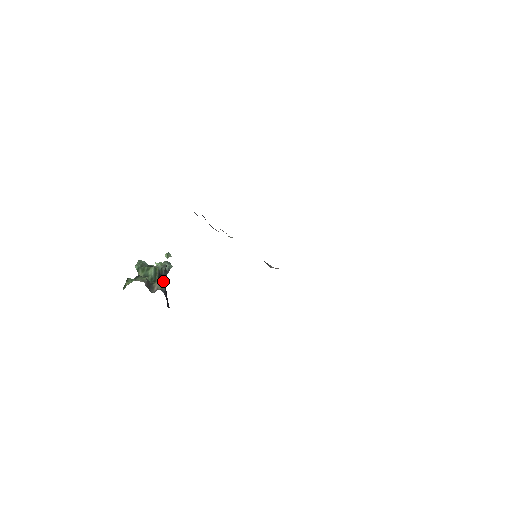
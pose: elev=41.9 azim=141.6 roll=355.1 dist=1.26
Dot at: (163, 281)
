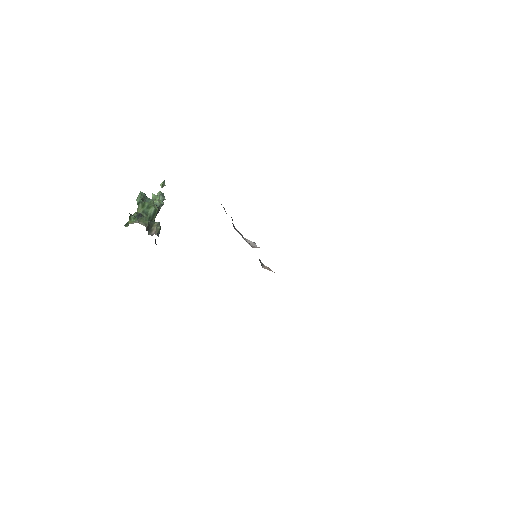
Dot at: occluded
